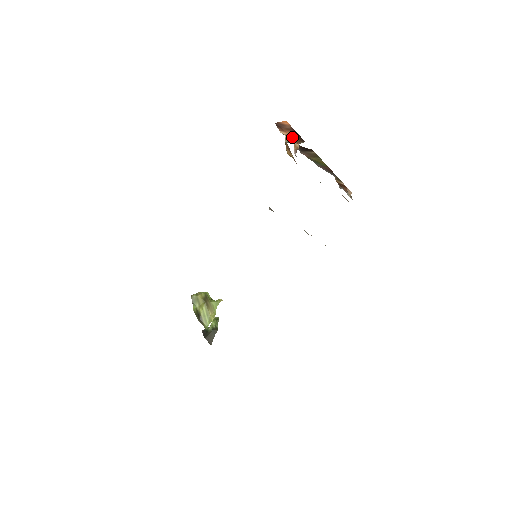
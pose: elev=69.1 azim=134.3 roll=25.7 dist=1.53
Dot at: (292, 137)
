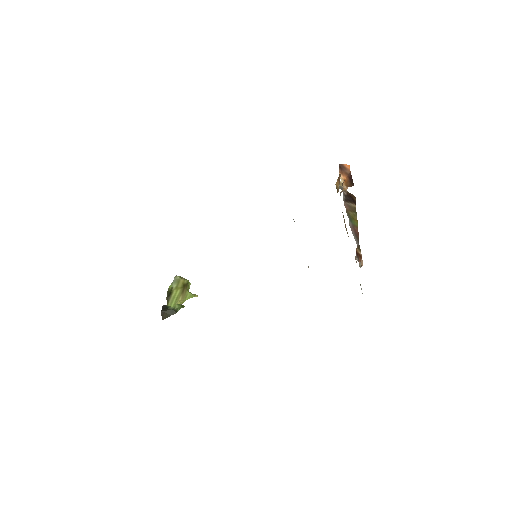
Dot at: (346, 181)
